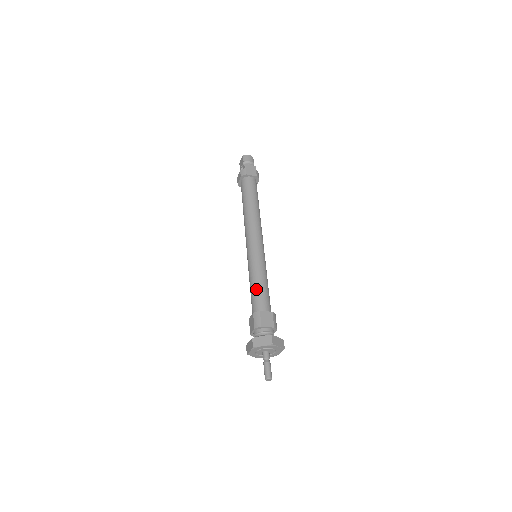
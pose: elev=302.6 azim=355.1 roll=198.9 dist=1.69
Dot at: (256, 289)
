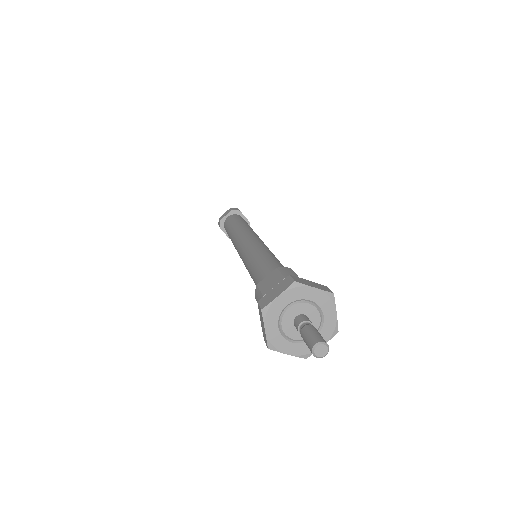
Dot at: (273, 260)
